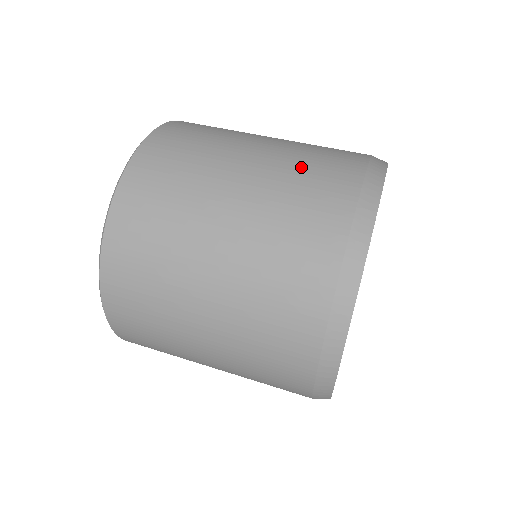
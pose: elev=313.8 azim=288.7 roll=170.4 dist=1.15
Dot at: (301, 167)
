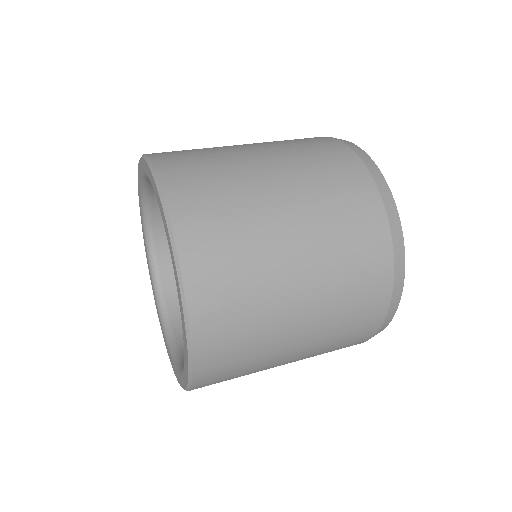
Dot at: occluded
